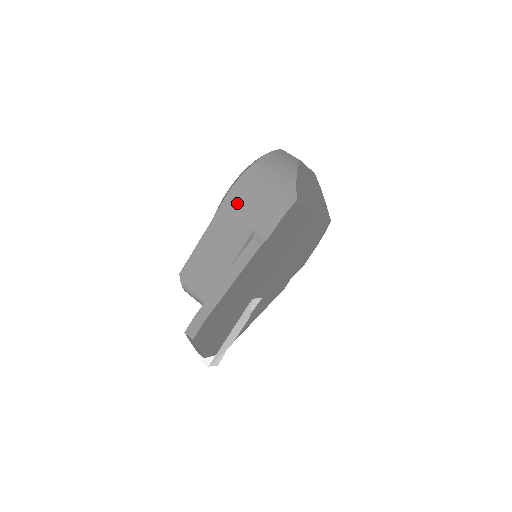
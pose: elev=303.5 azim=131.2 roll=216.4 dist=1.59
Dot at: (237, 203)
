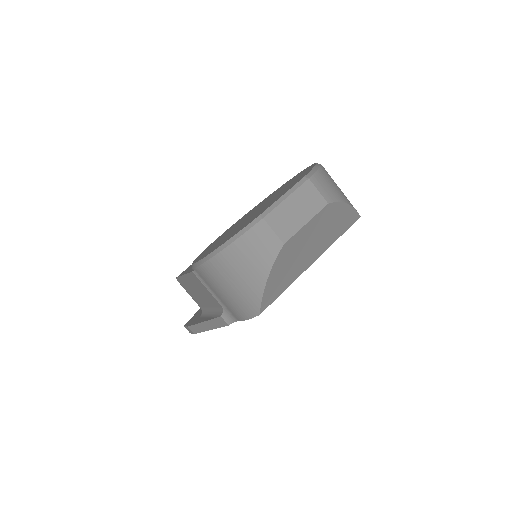
Dot at: (205, 281)
